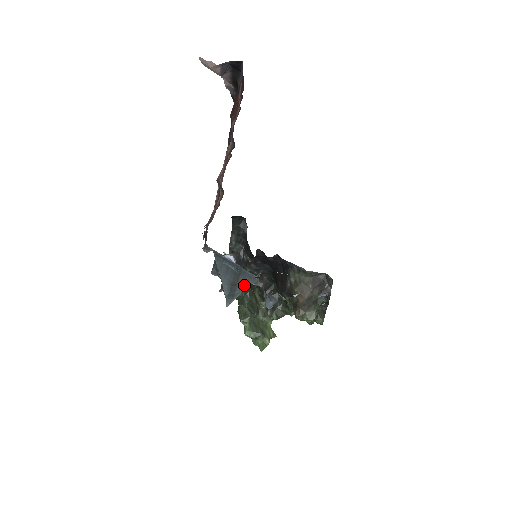
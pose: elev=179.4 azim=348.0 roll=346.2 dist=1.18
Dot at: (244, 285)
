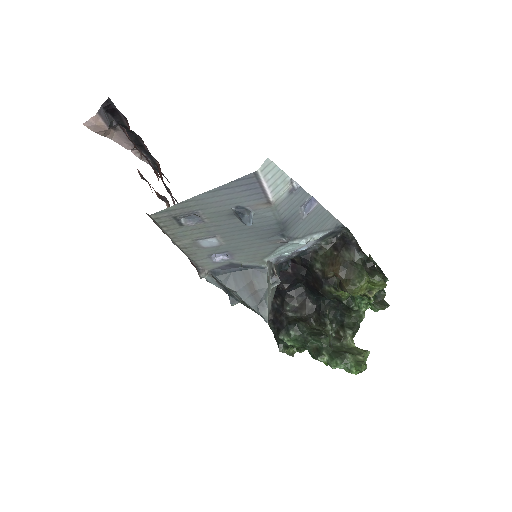
Dot at: (263, 285)
